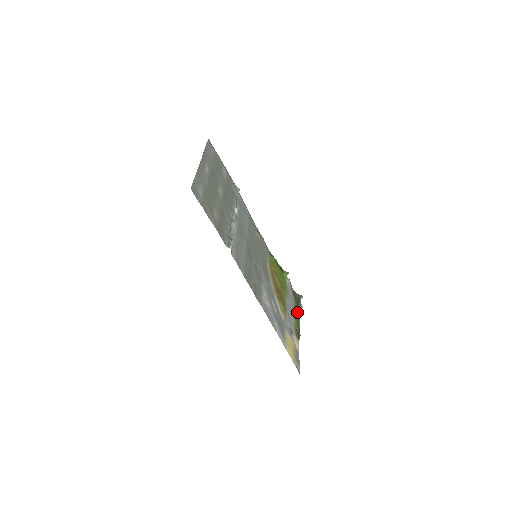
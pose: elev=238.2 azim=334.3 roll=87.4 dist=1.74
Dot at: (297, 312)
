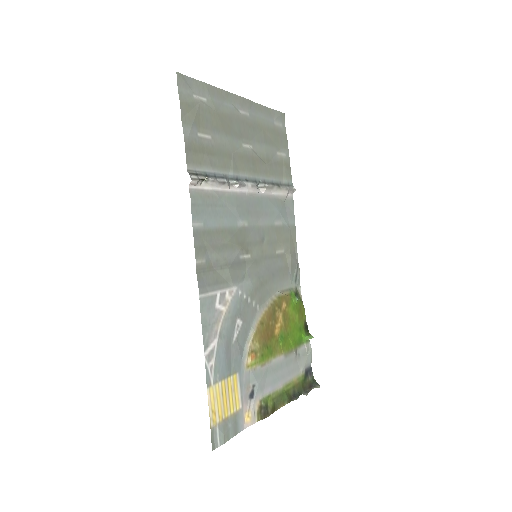
Dot at: (292, 392)
